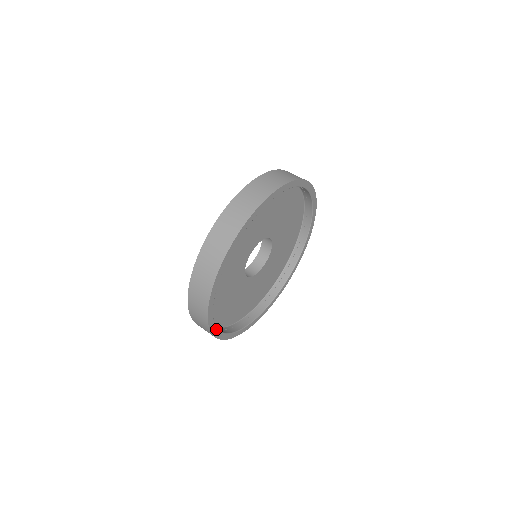
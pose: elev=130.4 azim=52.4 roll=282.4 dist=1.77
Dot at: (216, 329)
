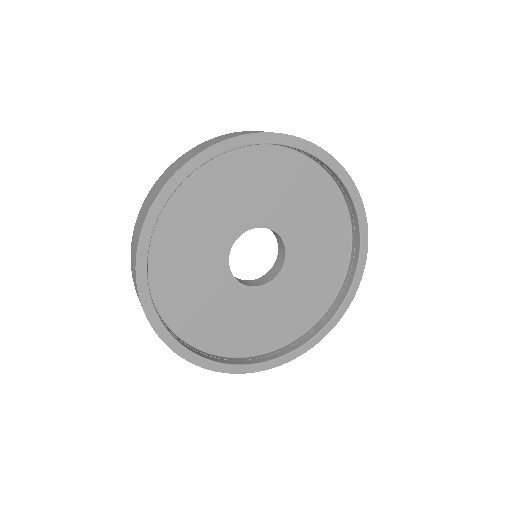
Dot at: (185, 349)
